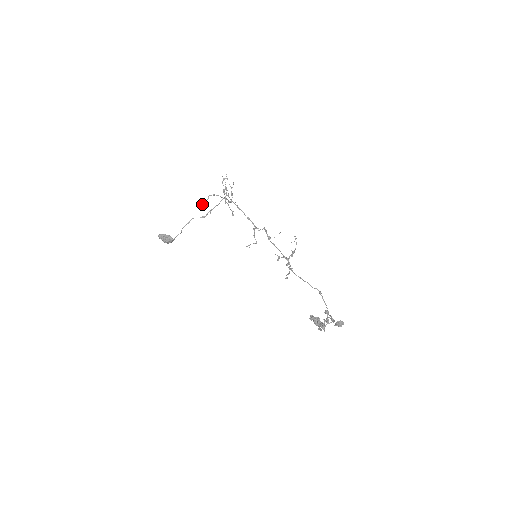
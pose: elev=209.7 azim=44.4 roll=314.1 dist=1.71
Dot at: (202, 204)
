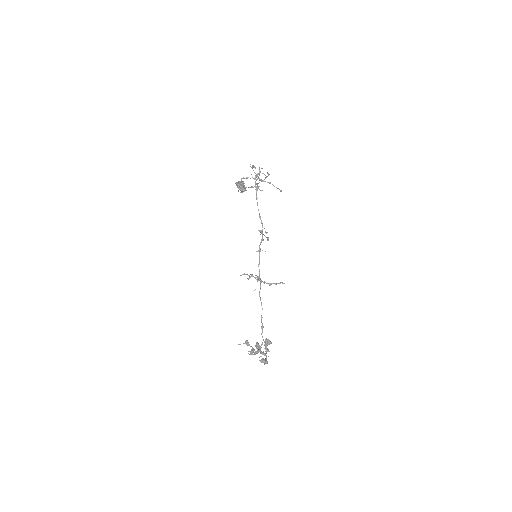
Dot at: occluded
